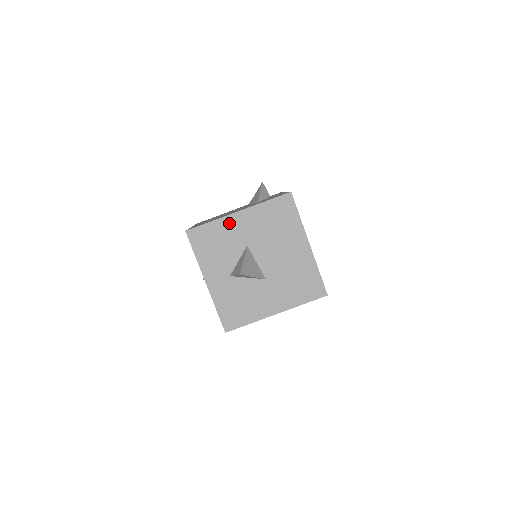
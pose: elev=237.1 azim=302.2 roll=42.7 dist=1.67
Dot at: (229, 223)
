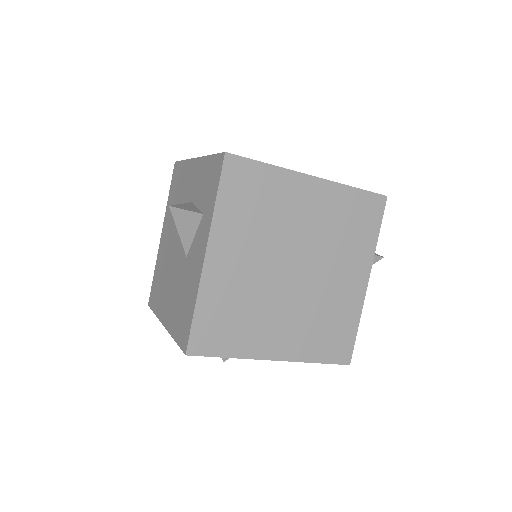
Dot at: occluded
